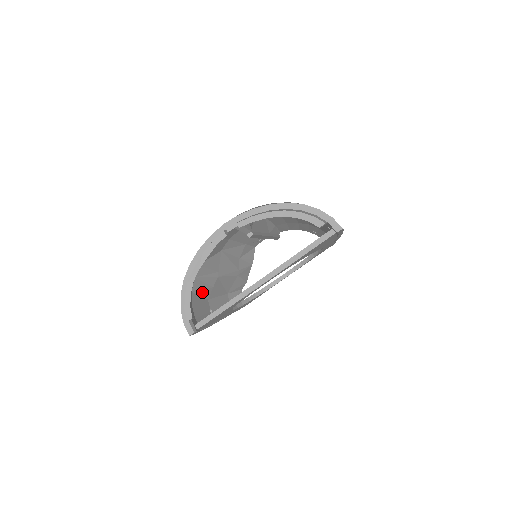
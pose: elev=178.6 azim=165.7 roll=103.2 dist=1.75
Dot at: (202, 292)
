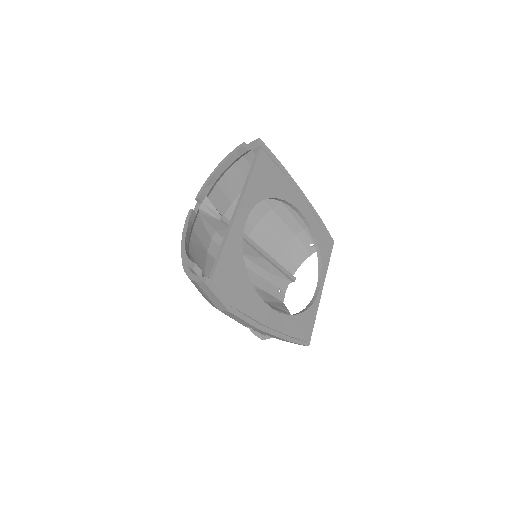
Dot at: occluded
